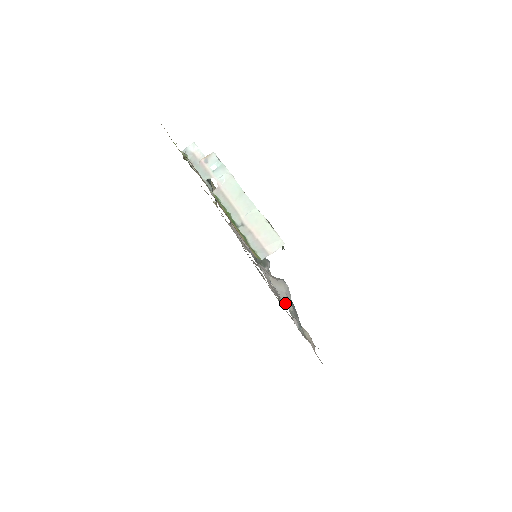
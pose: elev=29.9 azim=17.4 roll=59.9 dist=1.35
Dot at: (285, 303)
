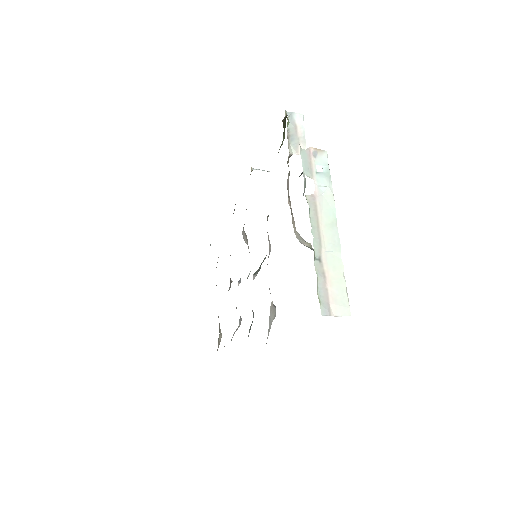
Dot at: (268, 335)
